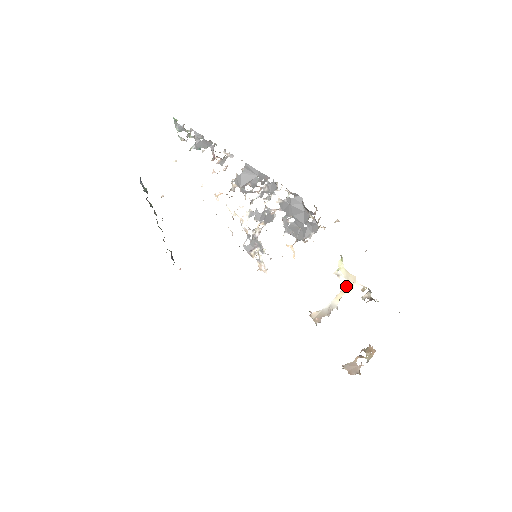
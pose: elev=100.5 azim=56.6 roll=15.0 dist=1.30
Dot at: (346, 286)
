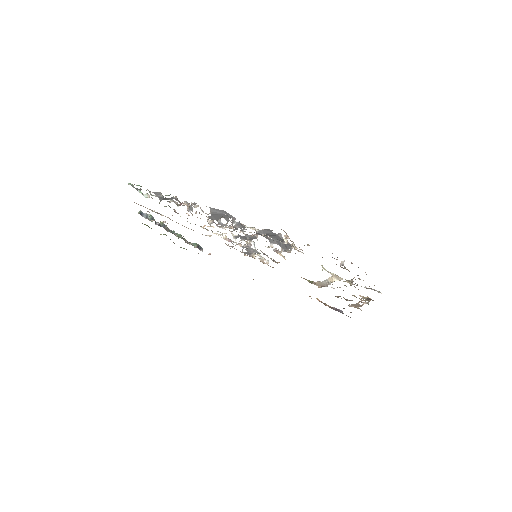
Dot at: (333, 276)
